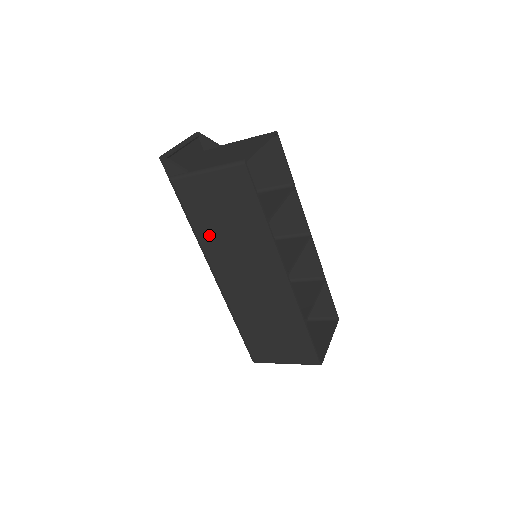
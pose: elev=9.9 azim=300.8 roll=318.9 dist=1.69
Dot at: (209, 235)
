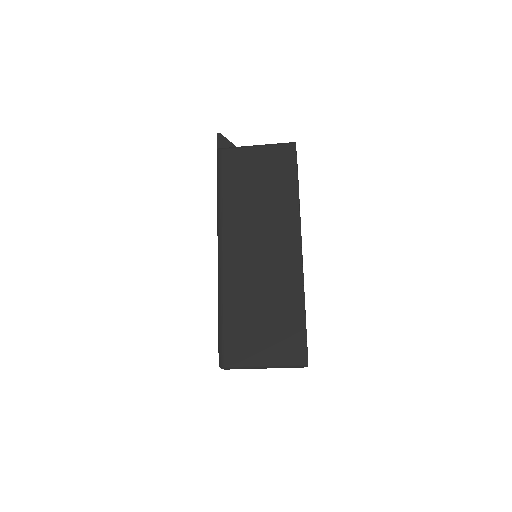
Dot at: (235, 201)
